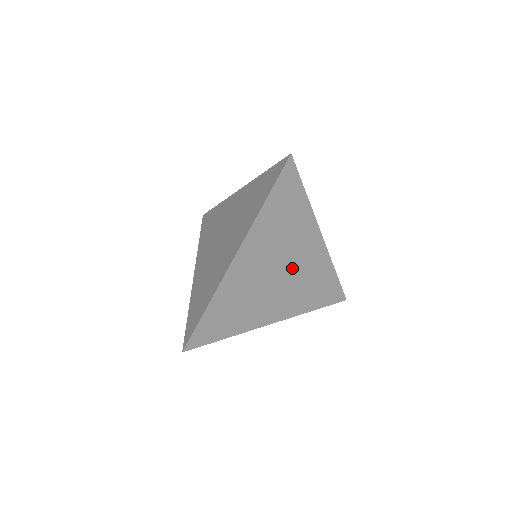
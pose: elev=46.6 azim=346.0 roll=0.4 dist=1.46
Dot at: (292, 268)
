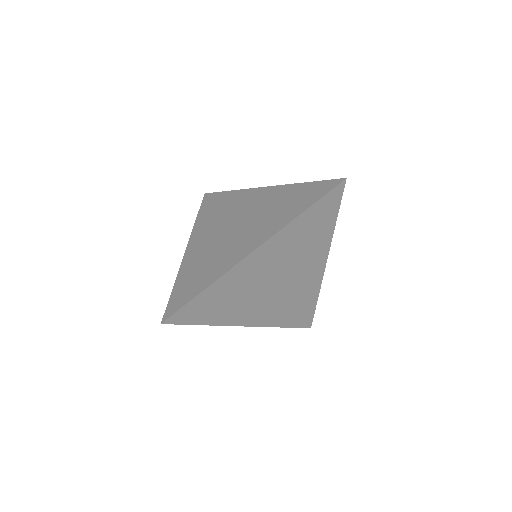
Dot at: (289, 281)
